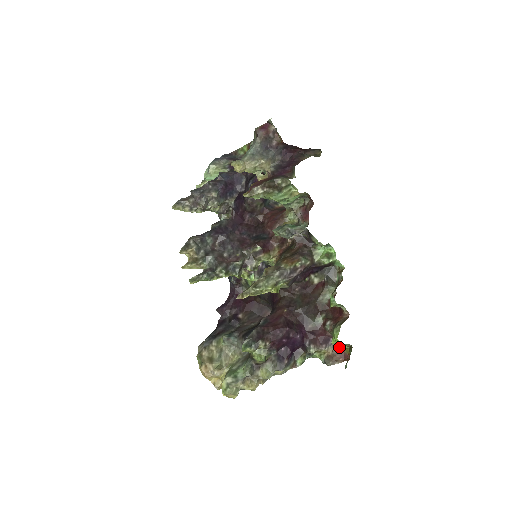
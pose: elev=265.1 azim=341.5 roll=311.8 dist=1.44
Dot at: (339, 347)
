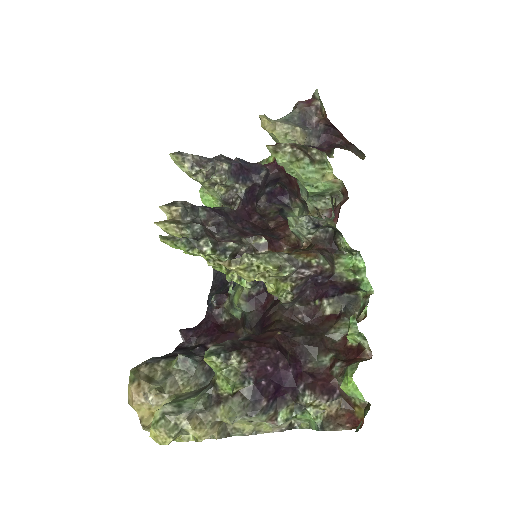
Dot at: (348, 406)
